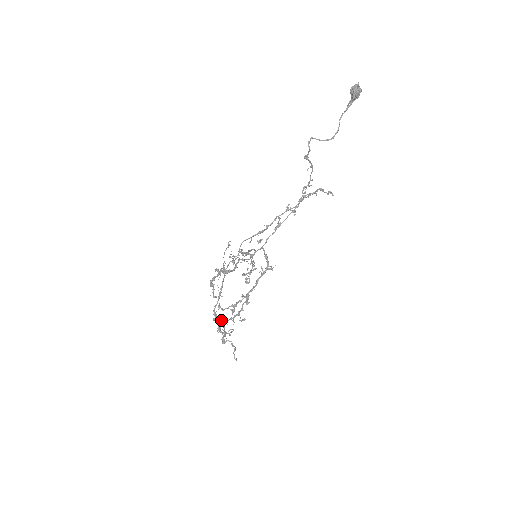
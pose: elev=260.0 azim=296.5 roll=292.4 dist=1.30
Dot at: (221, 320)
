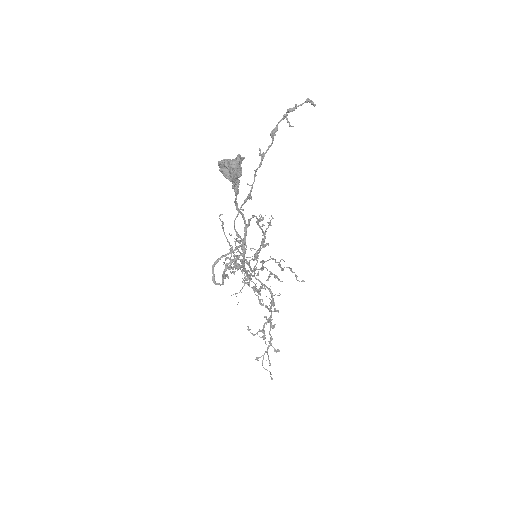
Dot at: (256, 359)
